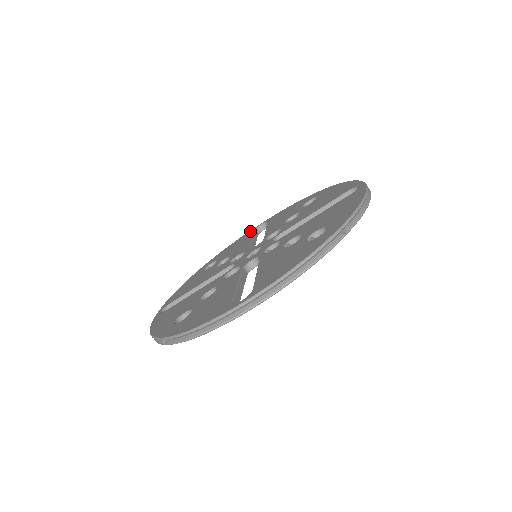
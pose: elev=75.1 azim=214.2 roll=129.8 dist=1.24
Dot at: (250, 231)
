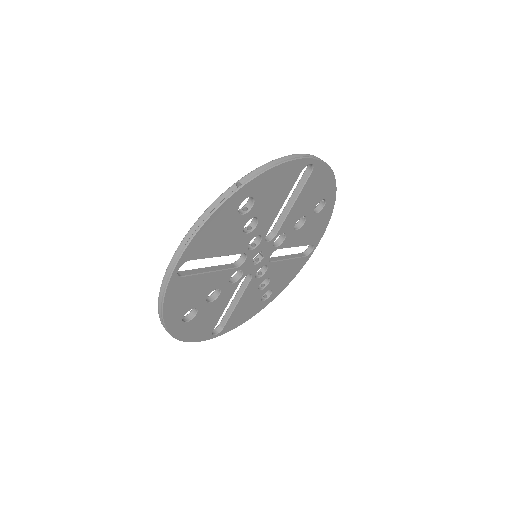
Dot at: occluded
